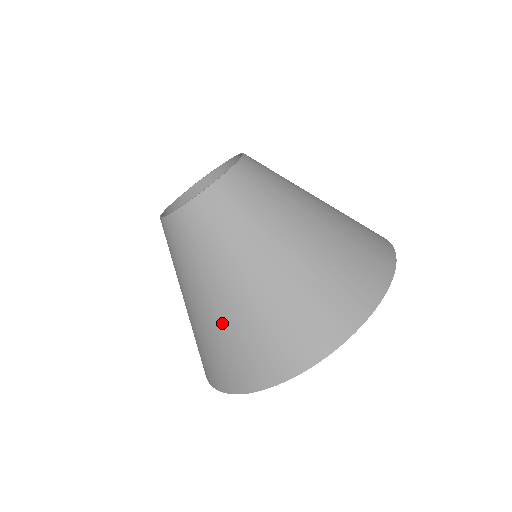
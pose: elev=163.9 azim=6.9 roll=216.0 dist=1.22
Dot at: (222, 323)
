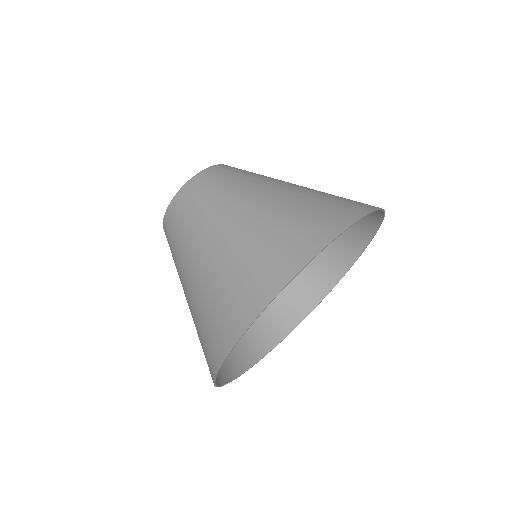
Dot at: occluded
